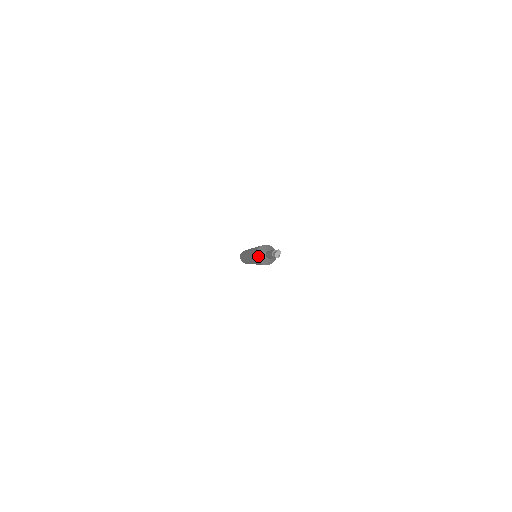
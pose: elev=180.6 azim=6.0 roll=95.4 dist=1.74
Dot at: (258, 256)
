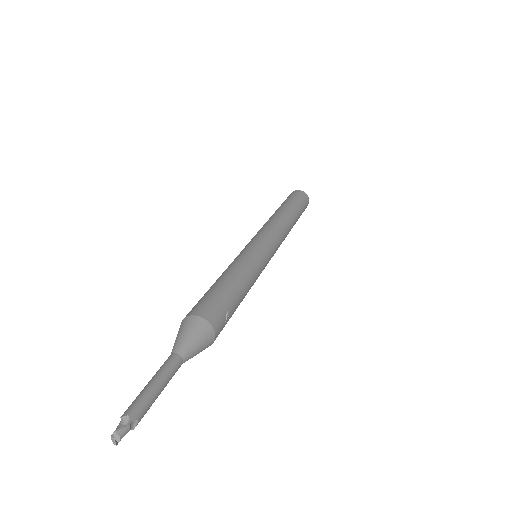
Dot at: occluded
